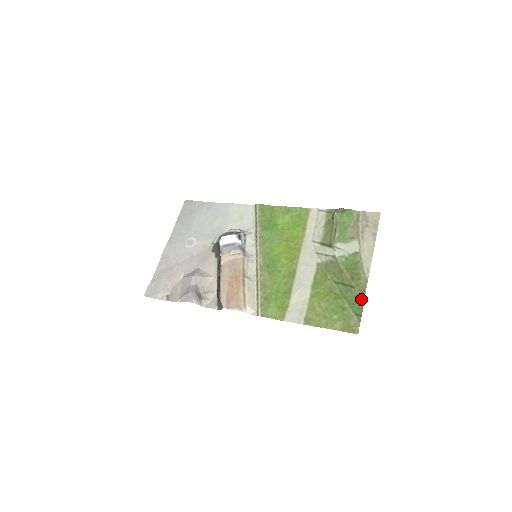
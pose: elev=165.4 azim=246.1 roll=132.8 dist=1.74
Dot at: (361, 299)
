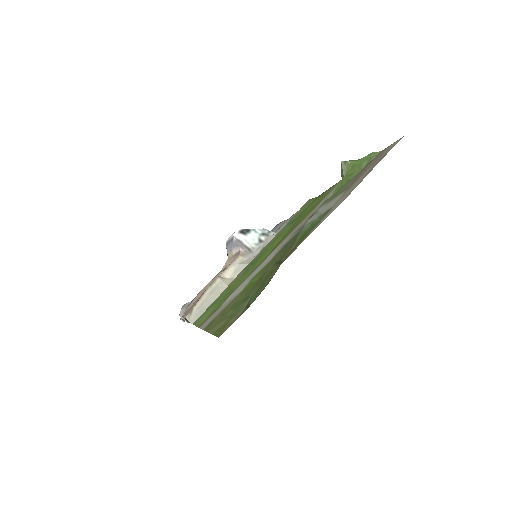
Dot at: (271, 278)
